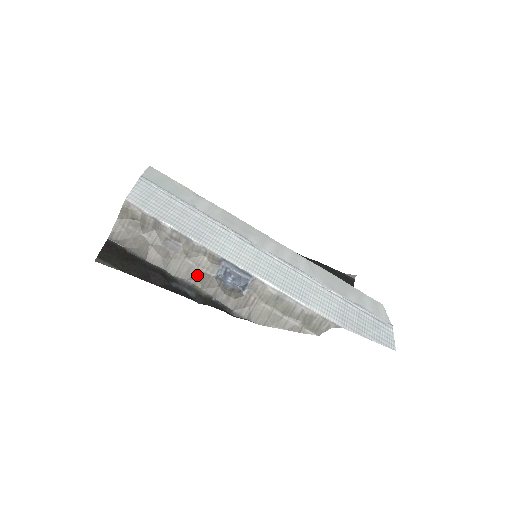
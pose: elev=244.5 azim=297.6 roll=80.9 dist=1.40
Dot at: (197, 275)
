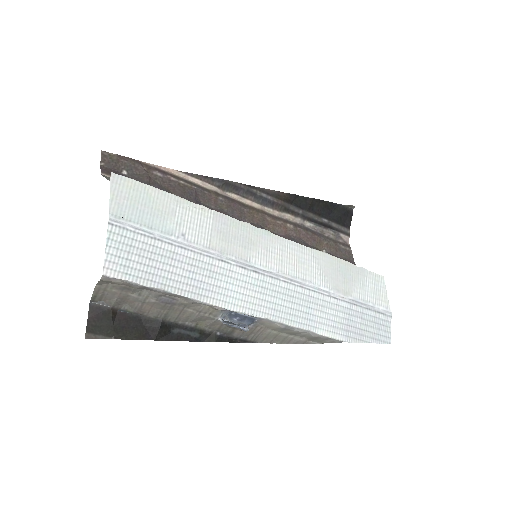
Dot at: (199, 318)
